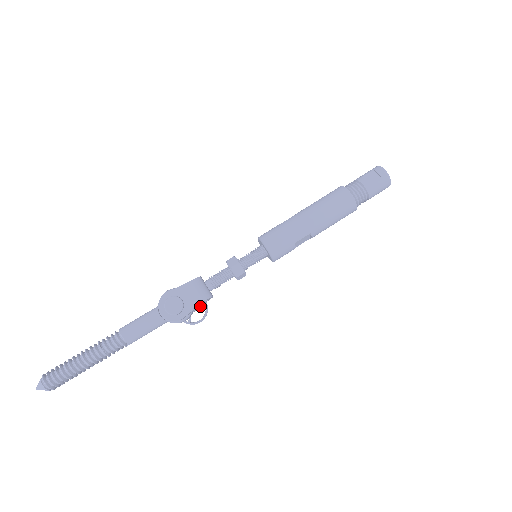
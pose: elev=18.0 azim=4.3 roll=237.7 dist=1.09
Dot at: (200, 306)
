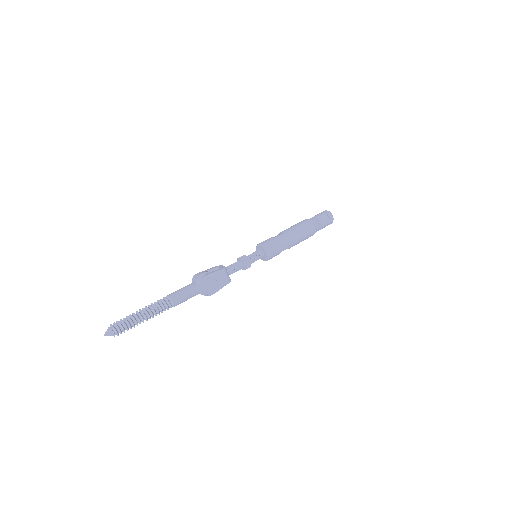
Dot at: occluded
